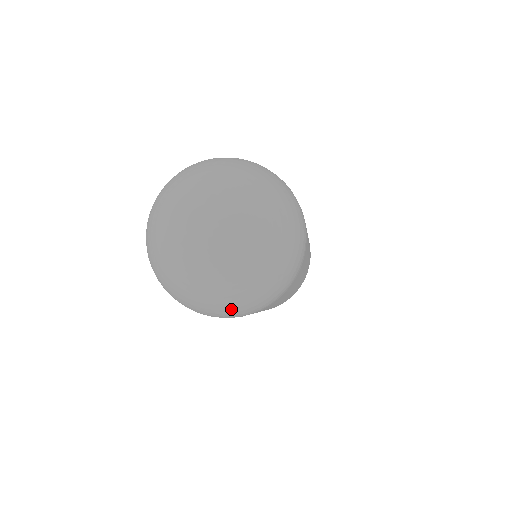
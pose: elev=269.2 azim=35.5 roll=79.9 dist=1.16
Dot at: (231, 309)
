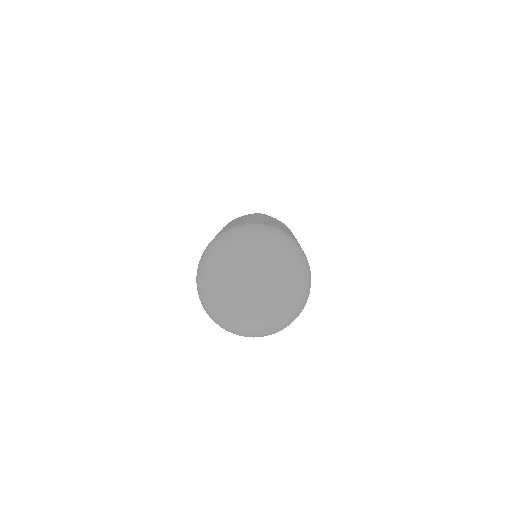
Dot at: (221, 326)
